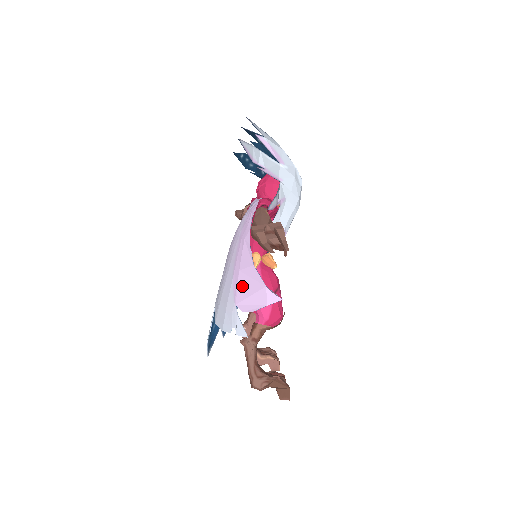
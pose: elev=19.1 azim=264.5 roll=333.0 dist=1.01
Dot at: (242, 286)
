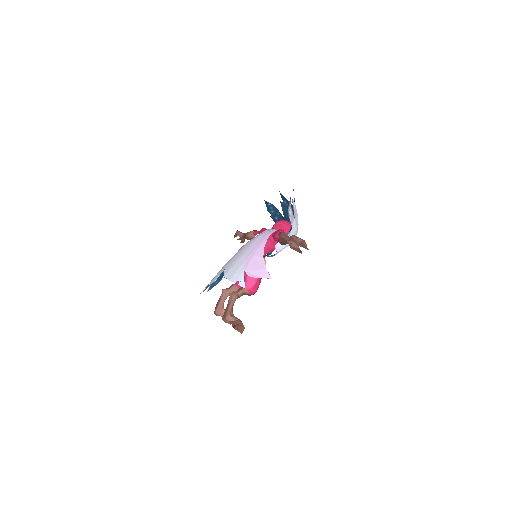
Dot at: (252, 264)
